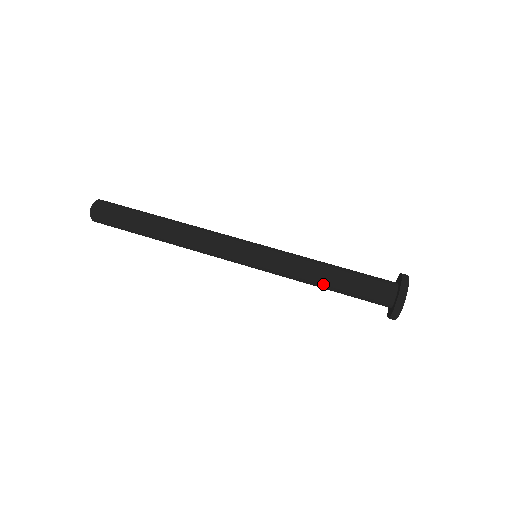
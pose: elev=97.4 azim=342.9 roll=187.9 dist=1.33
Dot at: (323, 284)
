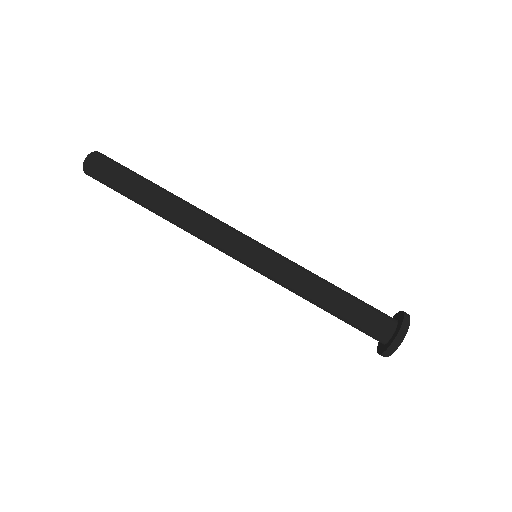
Dot at: (318, 306)
